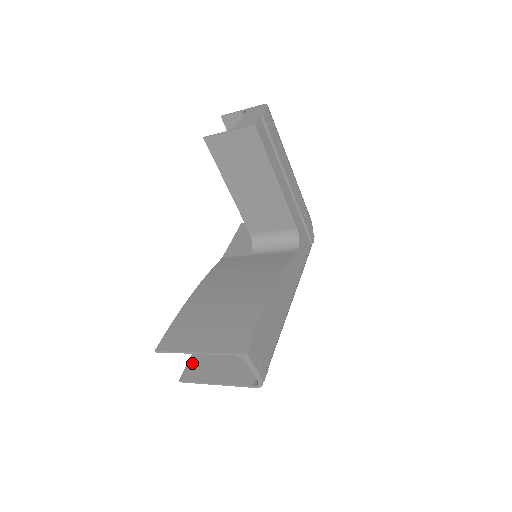
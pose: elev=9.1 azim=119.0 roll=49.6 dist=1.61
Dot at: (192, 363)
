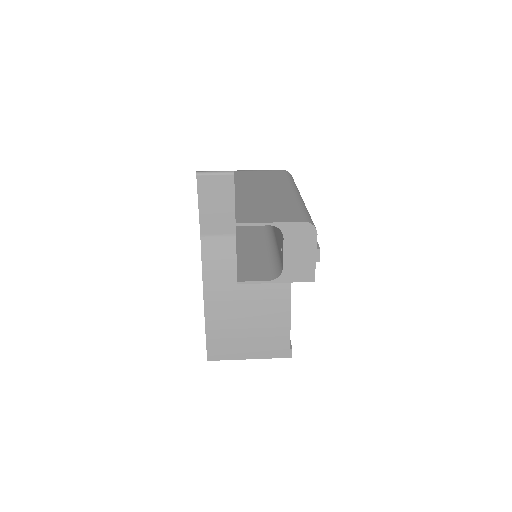
Dot at: occluded
